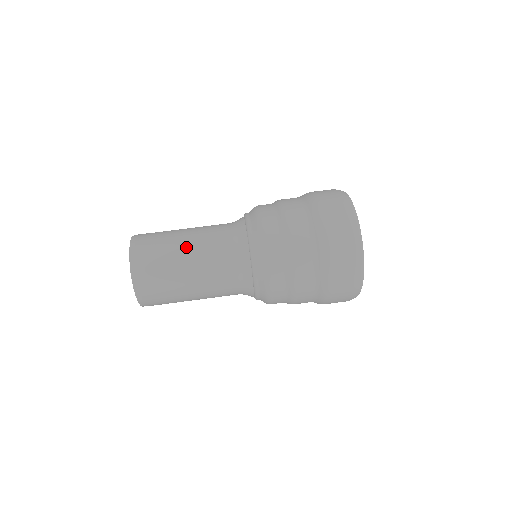
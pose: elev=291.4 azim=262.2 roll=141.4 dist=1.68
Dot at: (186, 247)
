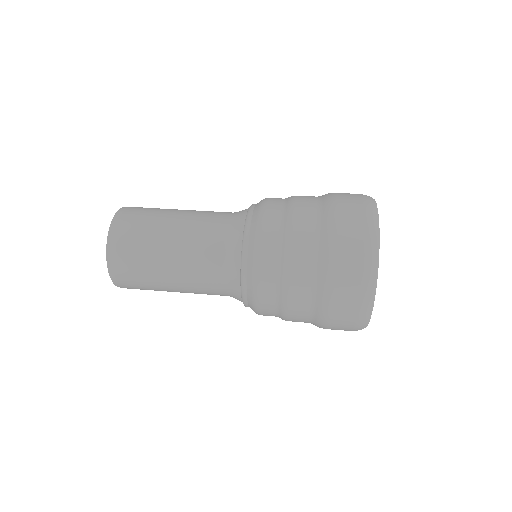
Dot at: occluded
